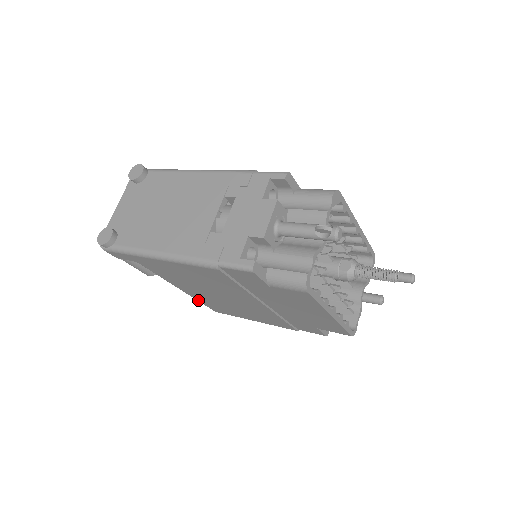
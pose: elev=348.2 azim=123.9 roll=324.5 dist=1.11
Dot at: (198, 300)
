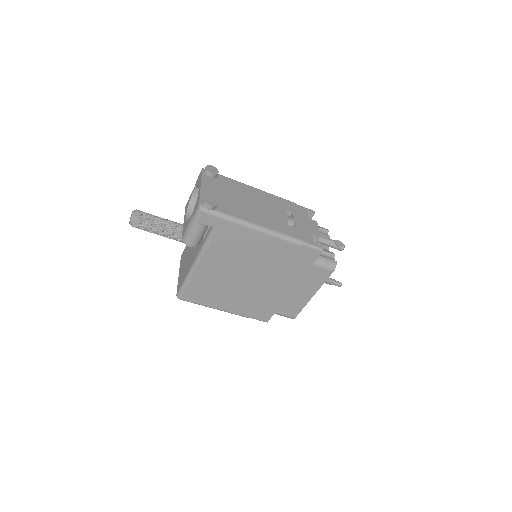
Dot at: (191, 281)
